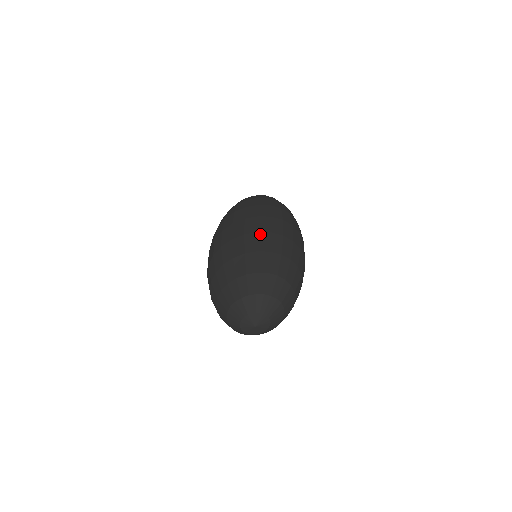
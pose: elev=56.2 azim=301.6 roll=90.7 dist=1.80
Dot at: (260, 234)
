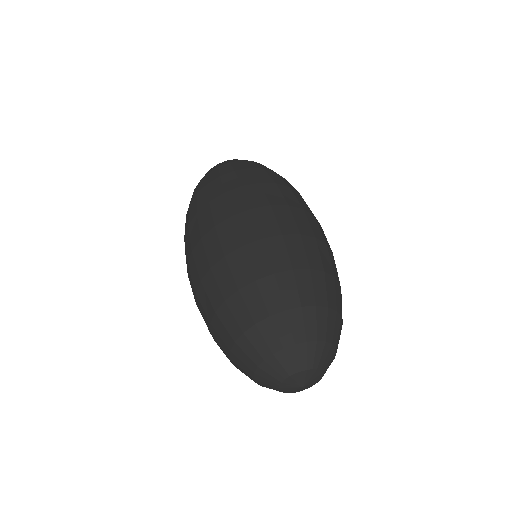
Dot at: (287, 238)
